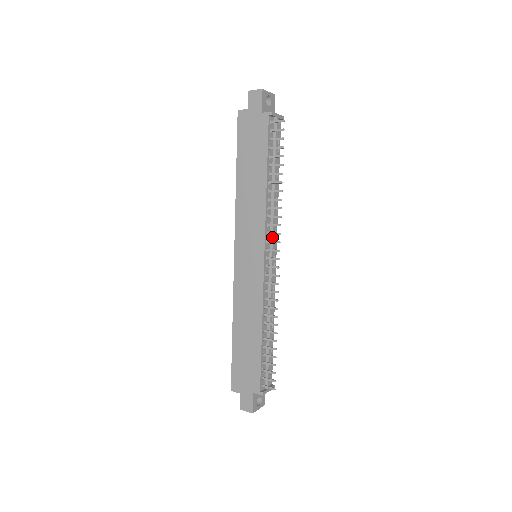
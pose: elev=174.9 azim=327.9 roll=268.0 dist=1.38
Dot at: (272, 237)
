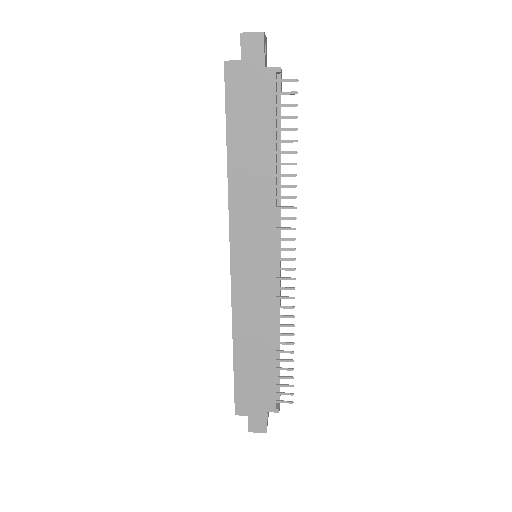
Dot at: (280, 232)
